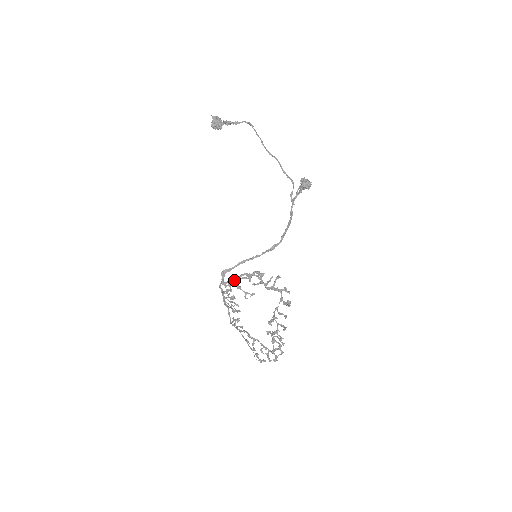
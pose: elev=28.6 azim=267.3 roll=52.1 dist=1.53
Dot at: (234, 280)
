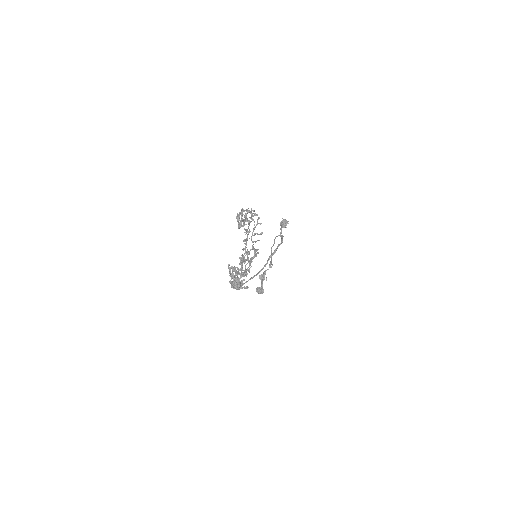
Dot at: (241, 275)
